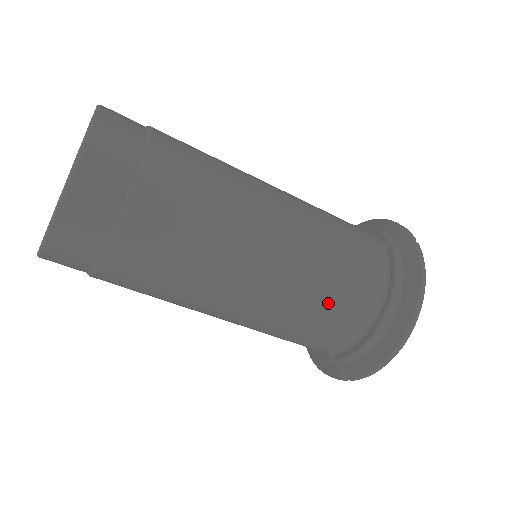
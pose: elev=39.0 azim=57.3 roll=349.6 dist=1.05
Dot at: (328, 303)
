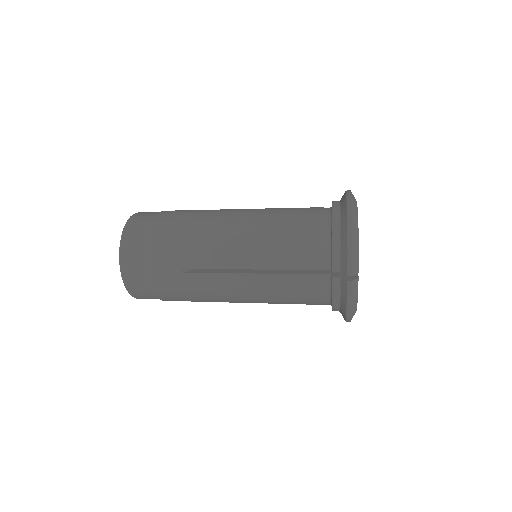
Dot at: occluded
